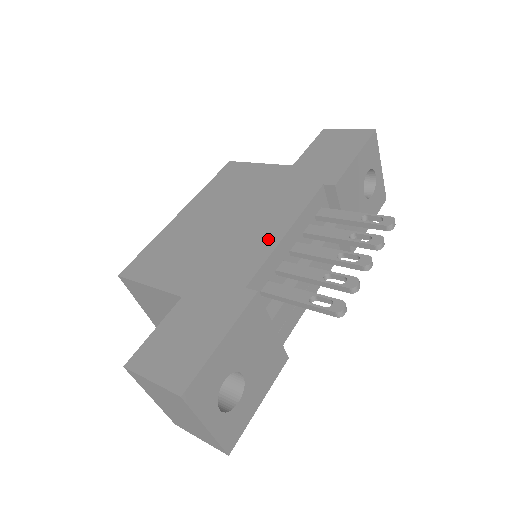
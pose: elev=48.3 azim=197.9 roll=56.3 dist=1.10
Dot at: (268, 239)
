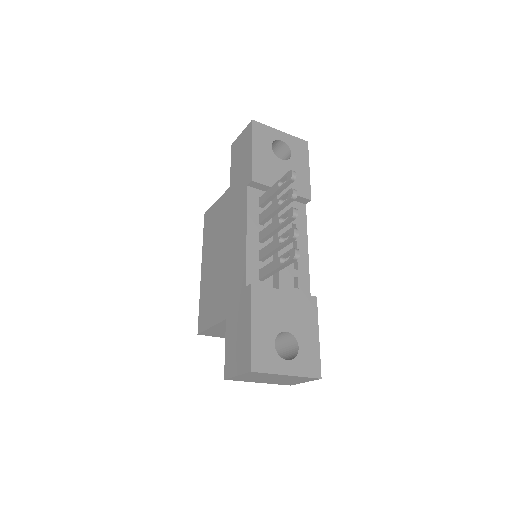
Dot at: (241, 247)
